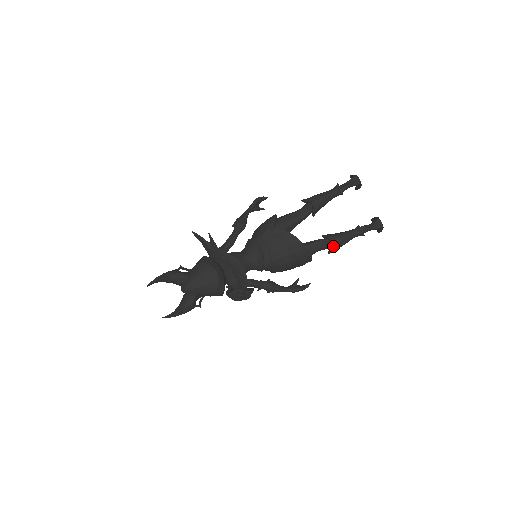
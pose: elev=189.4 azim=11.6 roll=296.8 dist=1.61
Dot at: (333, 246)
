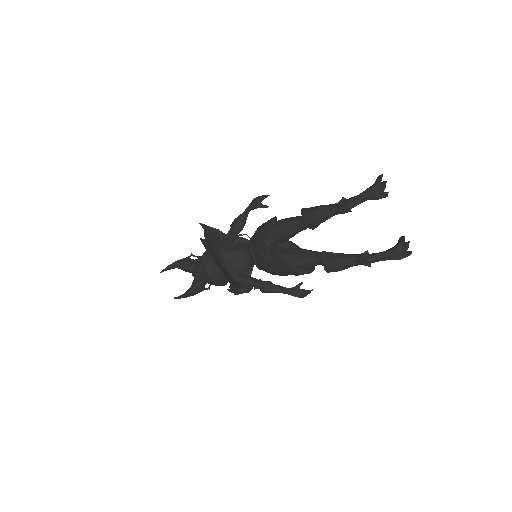
Dot at: (328, 271)
